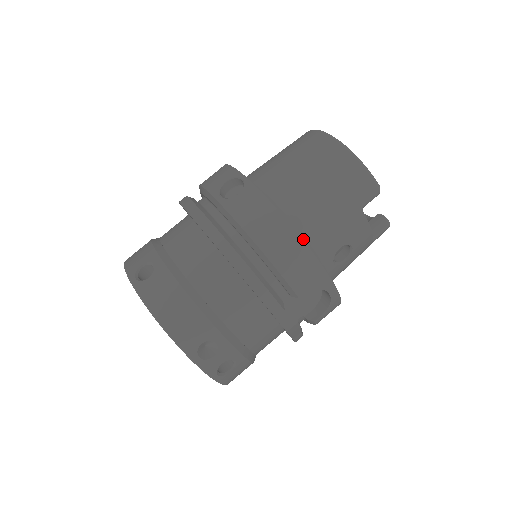
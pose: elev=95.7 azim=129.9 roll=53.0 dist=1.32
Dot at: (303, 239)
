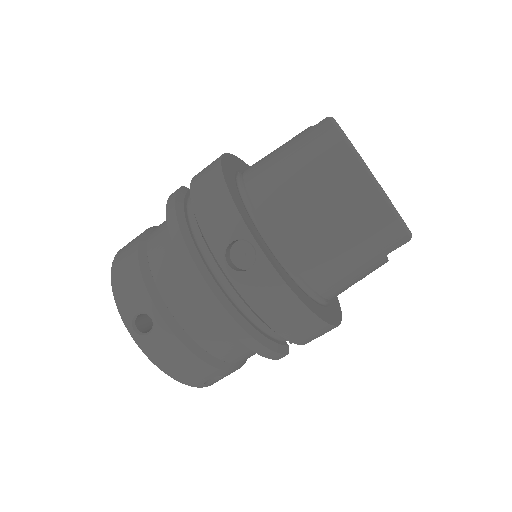
Dot at: (316, 294)
